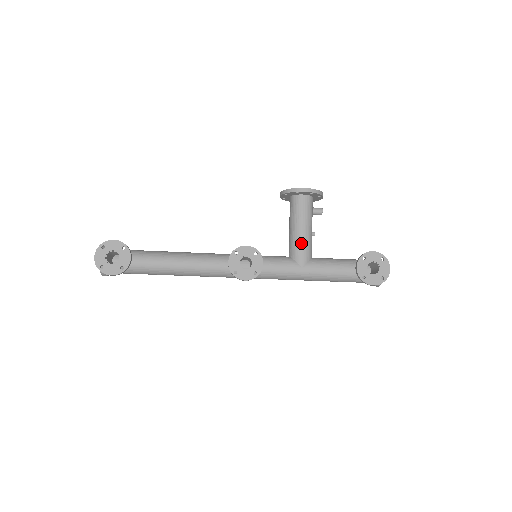
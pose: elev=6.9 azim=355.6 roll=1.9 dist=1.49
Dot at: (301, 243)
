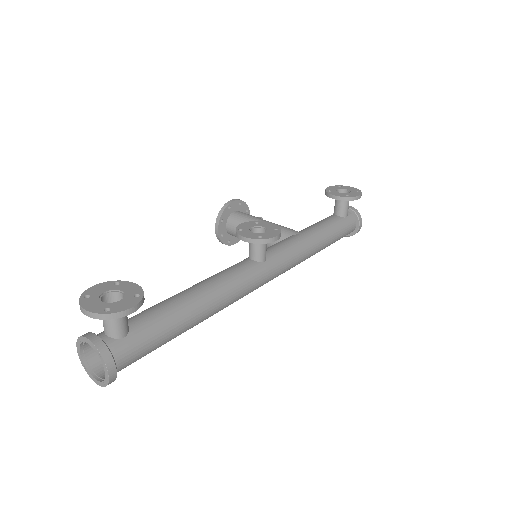
Dot at: occluded
